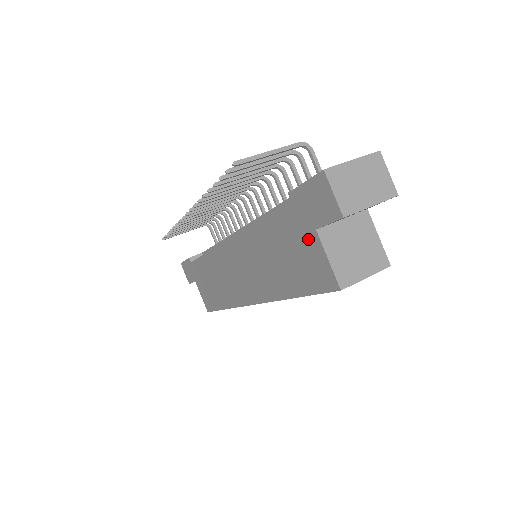
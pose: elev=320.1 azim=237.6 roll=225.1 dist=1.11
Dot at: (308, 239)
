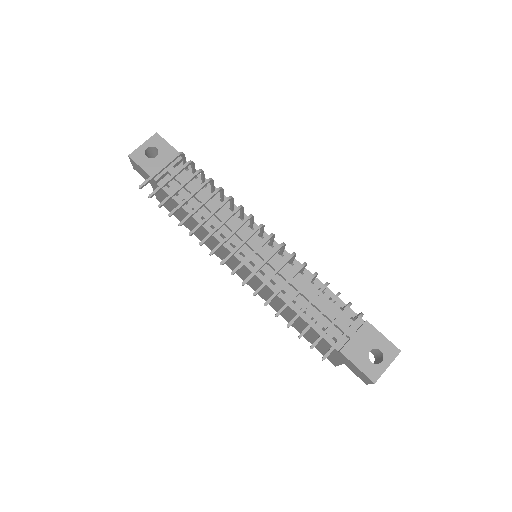
Dot at: (334, 356)
